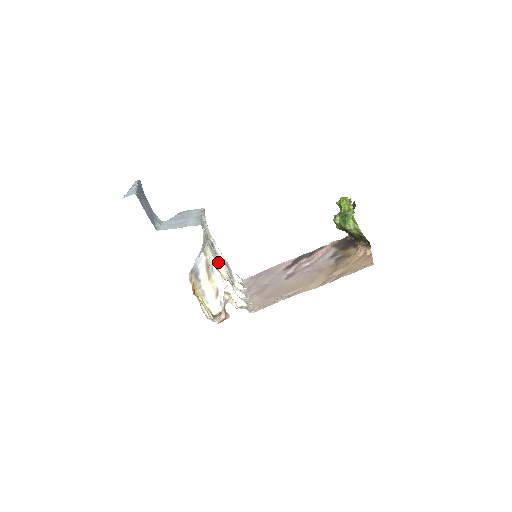
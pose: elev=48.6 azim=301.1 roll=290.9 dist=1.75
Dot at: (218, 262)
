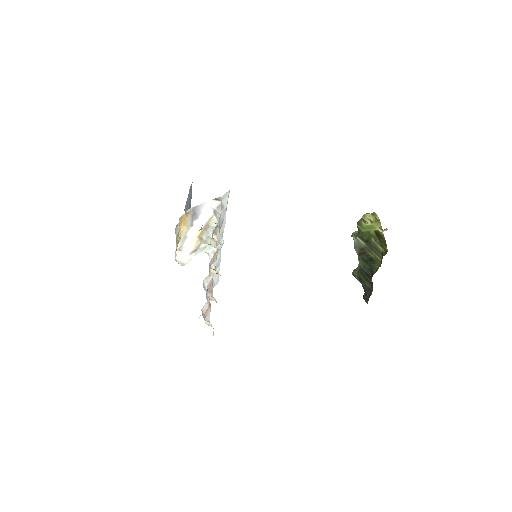
Dot at: occluded
